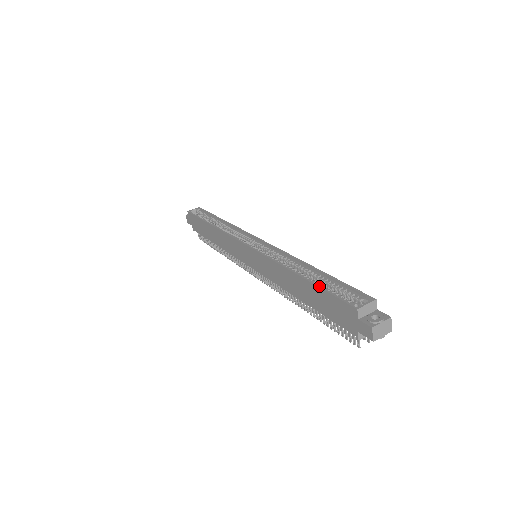
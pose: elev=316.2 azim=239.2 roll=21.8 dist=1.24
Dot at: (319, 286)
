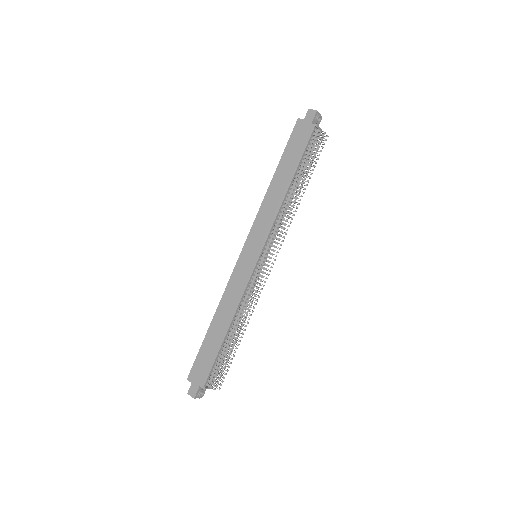
Dot at: (283, 154)
